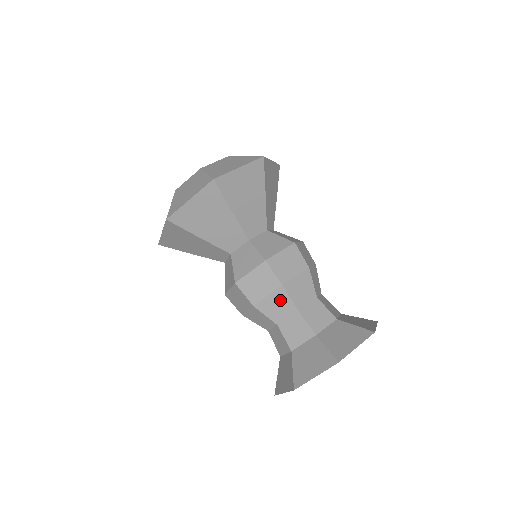
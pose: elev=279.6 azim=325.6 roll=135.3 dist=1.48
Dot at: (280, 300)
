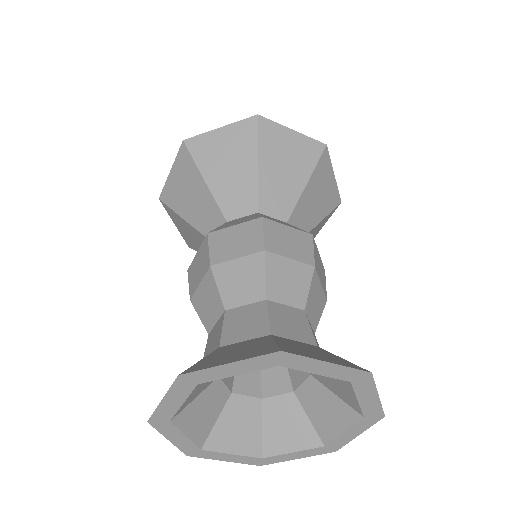
Dot at: (298, 277)
